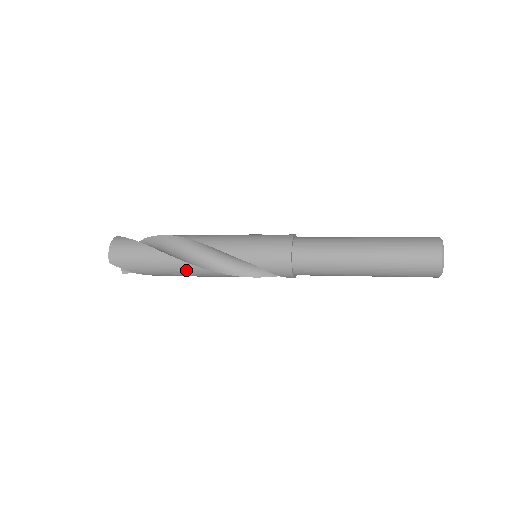
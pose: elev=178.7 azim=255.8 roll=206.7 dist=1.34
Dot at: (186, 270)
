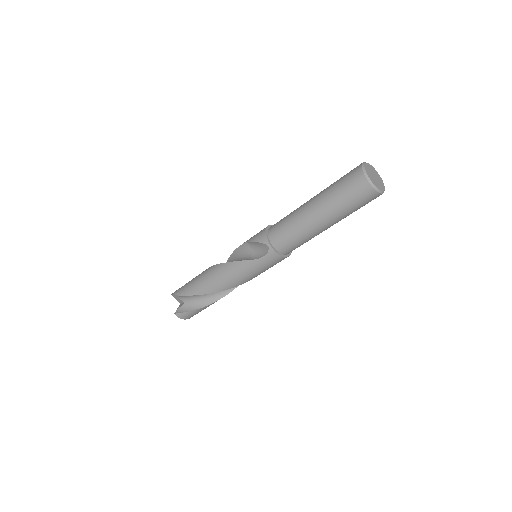
Dot at: (207, 273)
